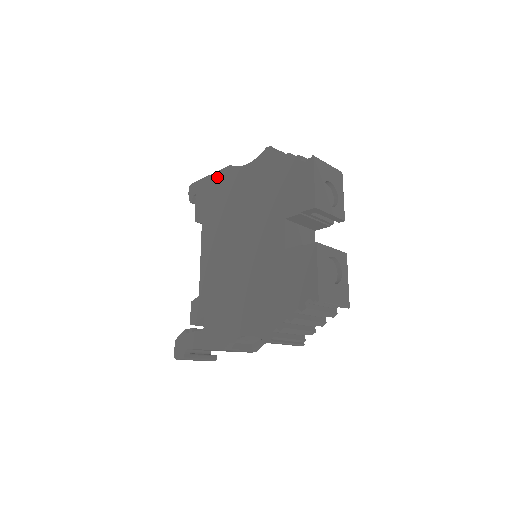
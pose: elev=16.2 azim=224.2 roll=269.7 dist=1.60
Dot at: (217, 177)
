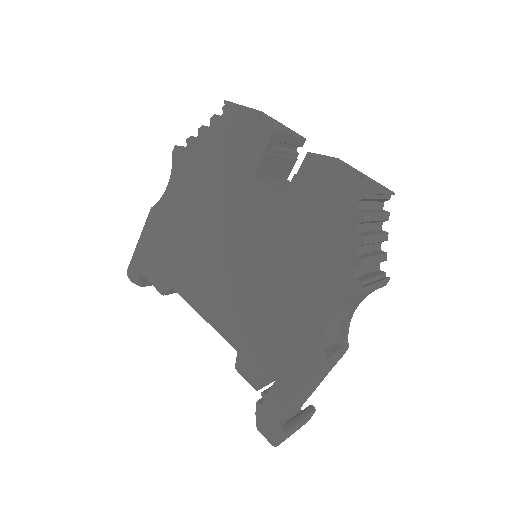
Dot at: (148, 233)
